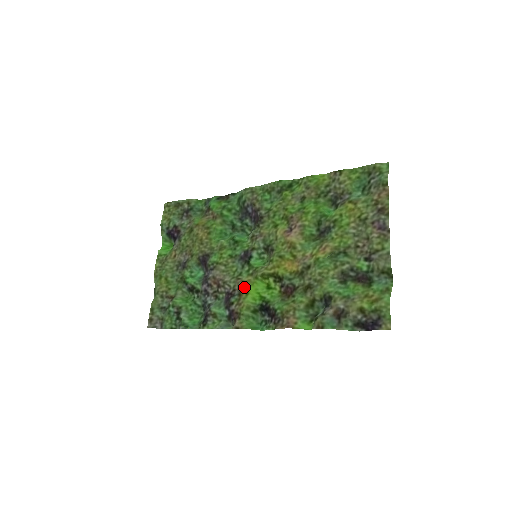
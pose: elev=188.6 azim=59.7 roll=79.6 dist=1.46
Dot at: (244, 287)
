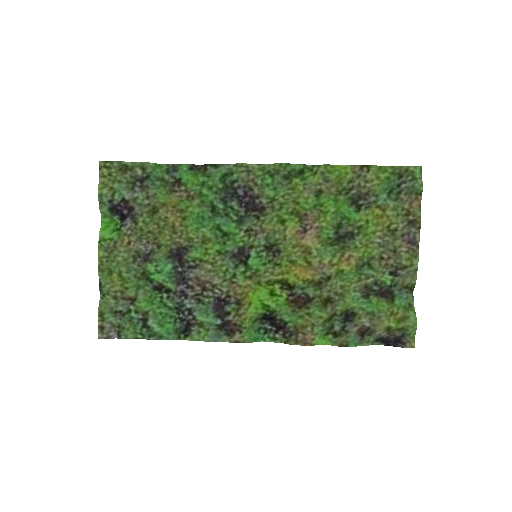
Dot at: (245, 295)
